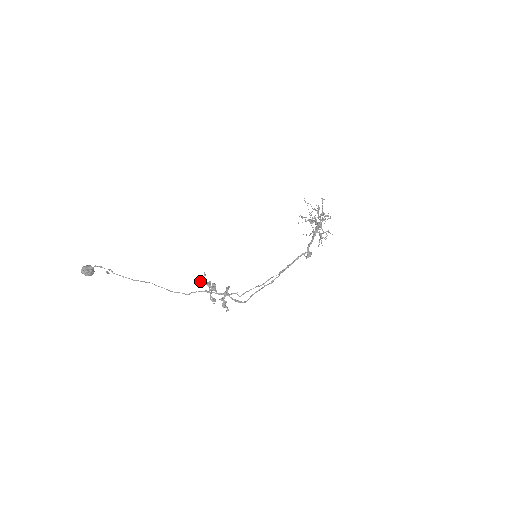
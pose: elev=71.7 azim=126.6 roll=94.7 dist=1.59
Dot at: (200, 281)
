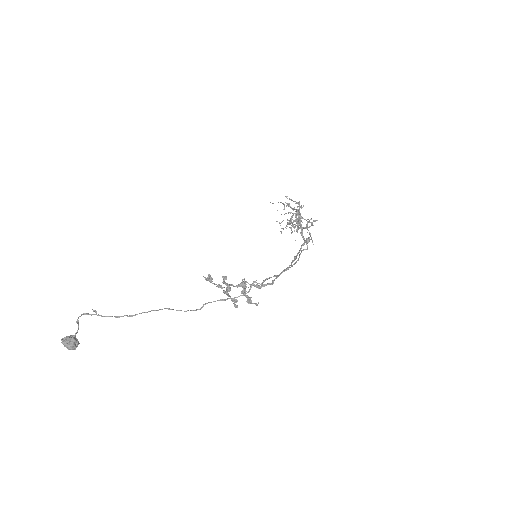
Dot at: occluded
